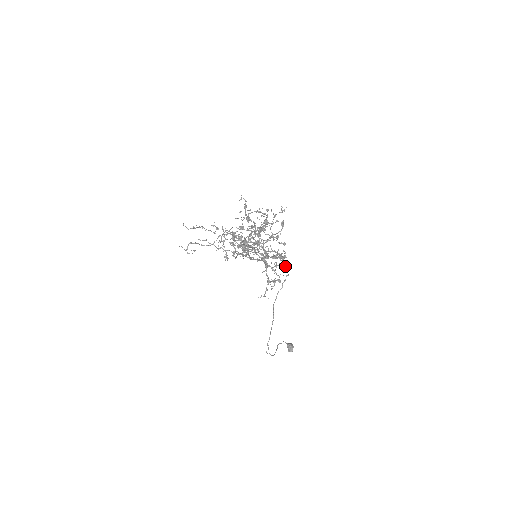
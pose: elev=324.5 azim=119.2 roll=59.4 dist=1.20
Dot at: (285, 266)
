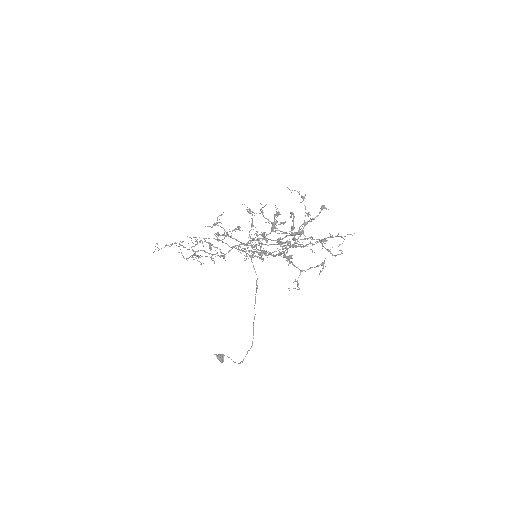
Dot at: (253, 265)
